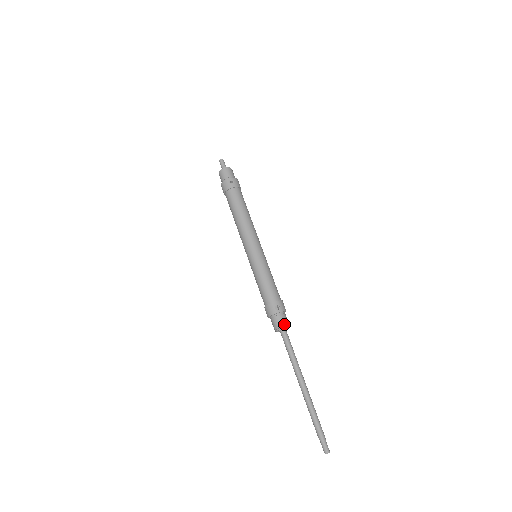
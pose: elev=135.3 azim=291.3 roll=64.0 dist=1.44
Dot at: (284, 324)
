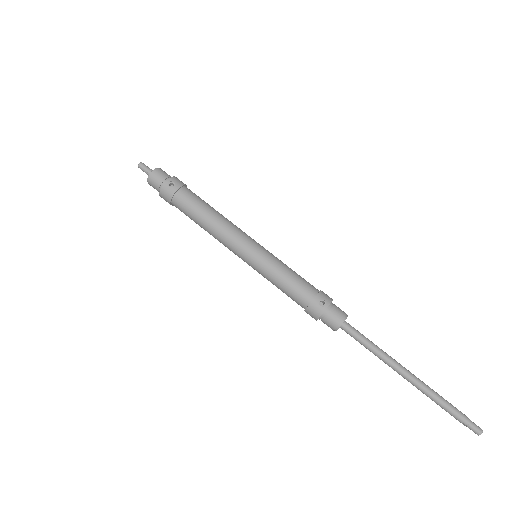
Dot at: (341, 317)
